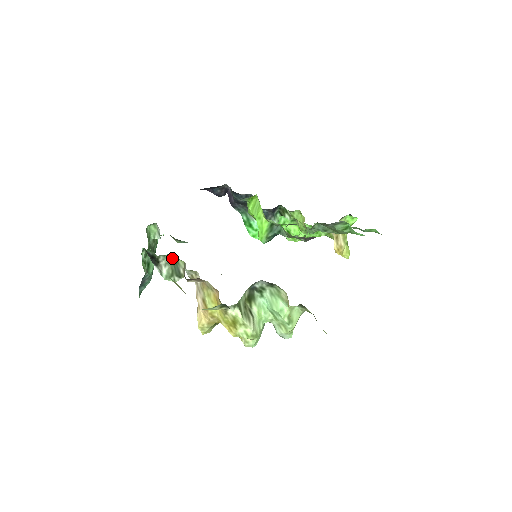
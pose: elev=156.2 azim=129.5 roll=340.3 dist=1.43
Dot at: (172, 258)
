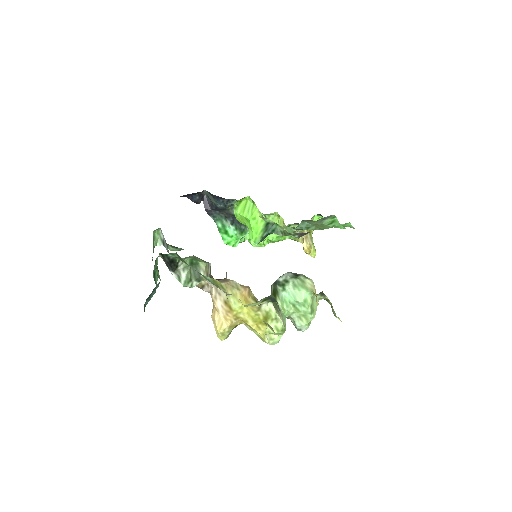
Dot at: (191, 261)
